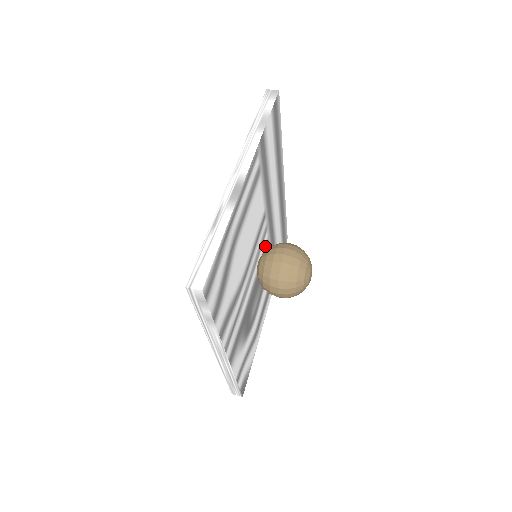
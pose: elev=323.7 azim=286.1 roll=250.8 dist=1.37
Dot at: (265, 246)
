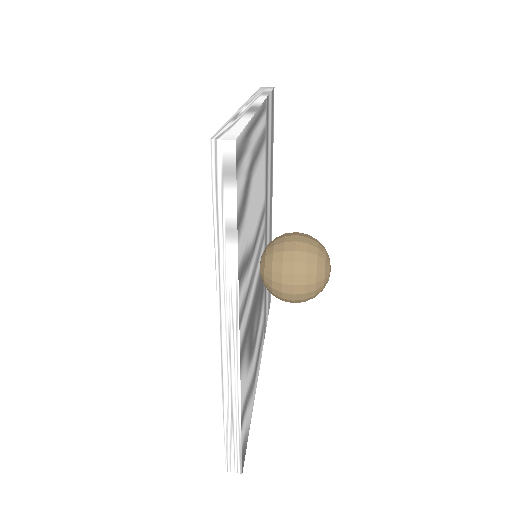
Dot at: occluded
